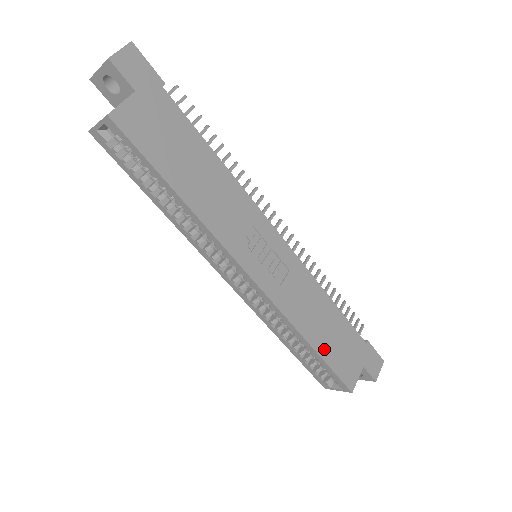
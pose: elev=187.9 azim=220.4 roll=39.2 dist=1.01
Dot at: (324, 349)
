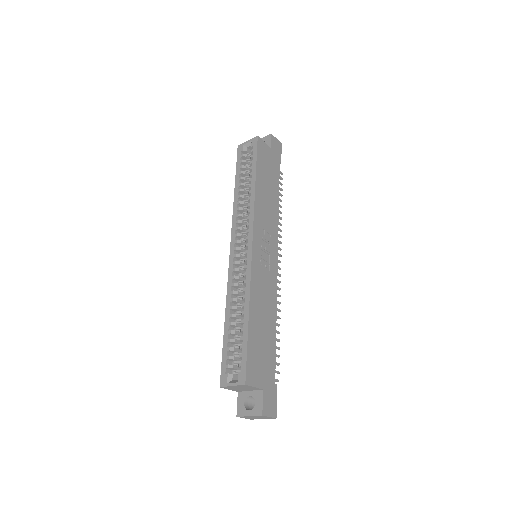
Dot at: (253, 331)
